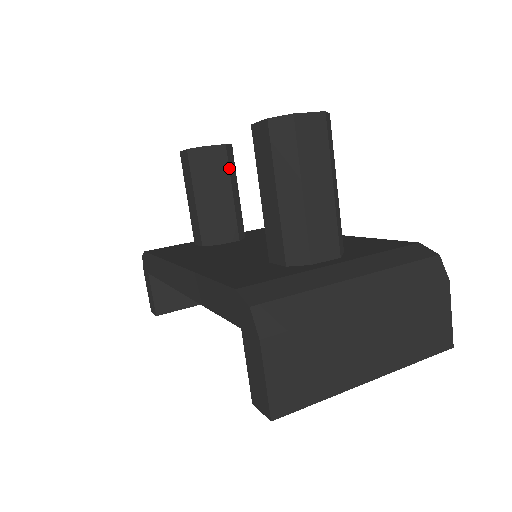
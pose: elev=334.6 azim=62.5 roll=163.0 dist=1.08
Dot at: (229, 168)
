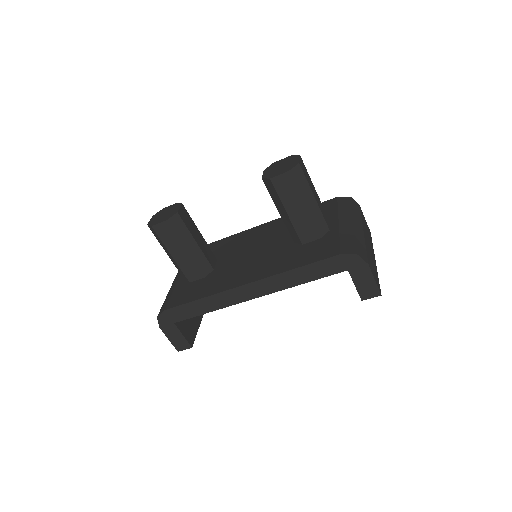
Dot at: (191, 218)
